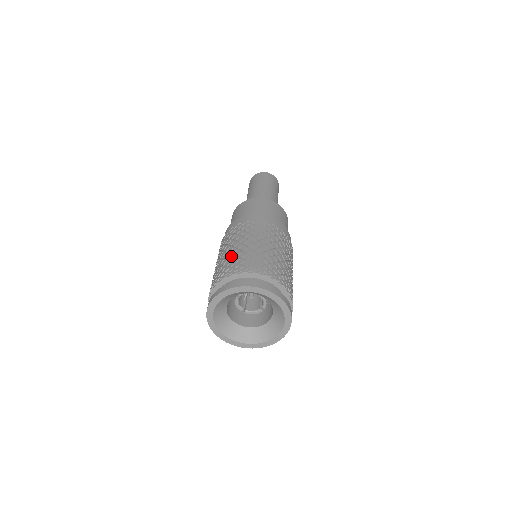
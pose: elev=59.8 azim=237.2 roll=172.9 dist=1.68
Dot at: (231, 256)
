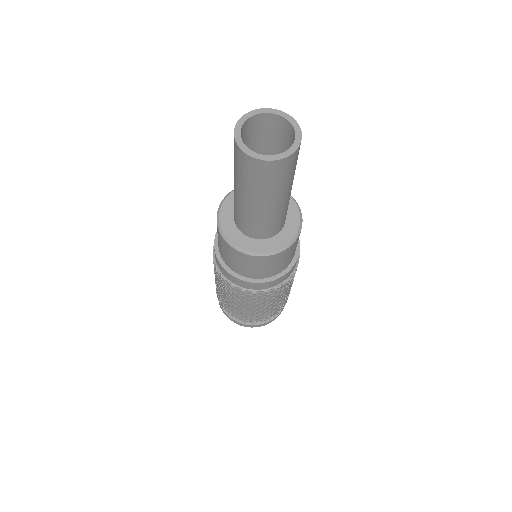
Dot at: (219, 292)
